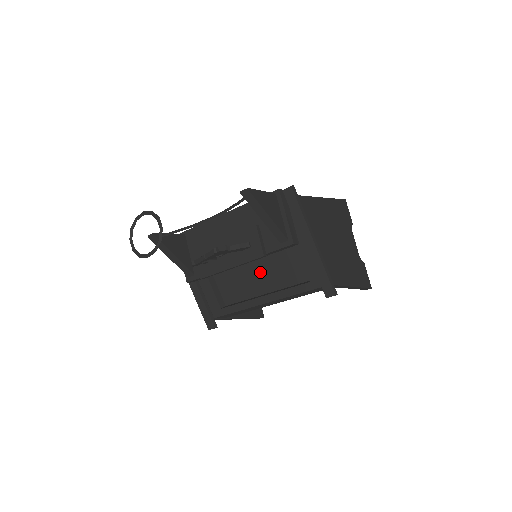
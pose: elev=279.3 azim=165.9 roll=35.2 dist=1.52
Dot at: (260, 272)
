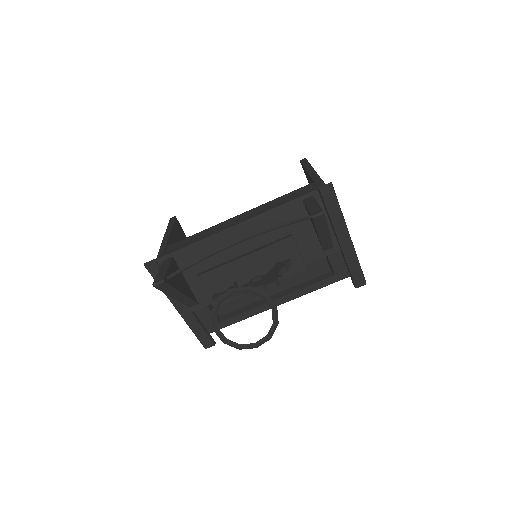
Dot at: occluded
